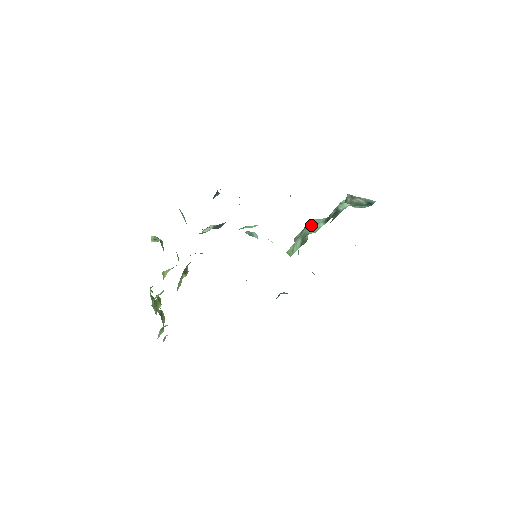
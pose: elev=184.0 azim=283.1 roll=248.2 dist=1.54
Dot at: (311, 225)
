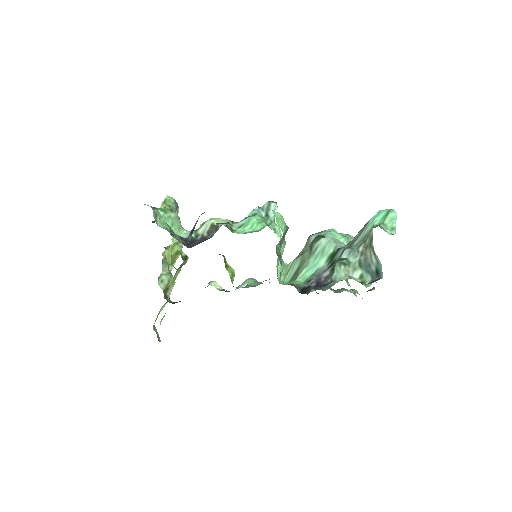
Dot at: (315, 252)
